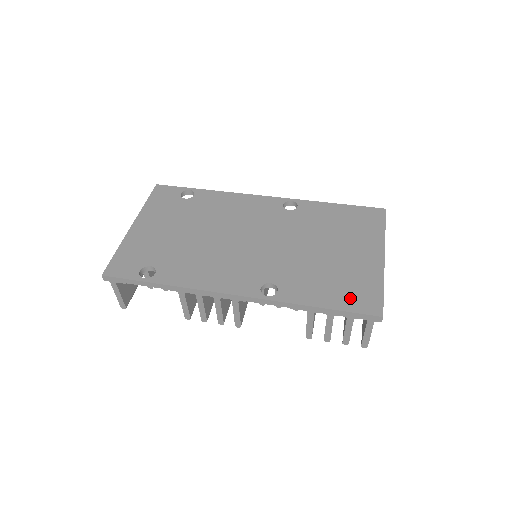
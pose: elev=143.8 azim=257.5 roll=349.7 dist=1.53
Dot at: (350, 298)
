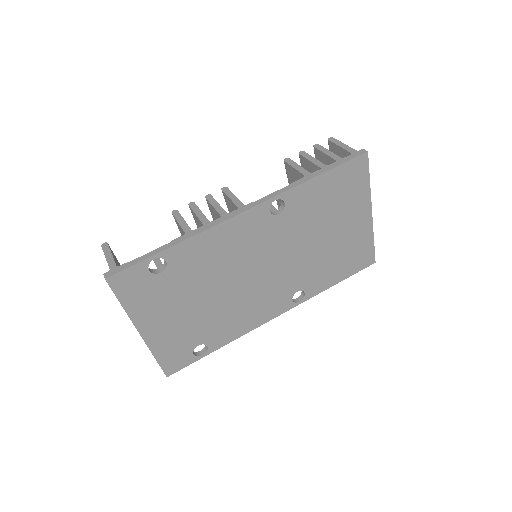
Dot at: (354, 265)
